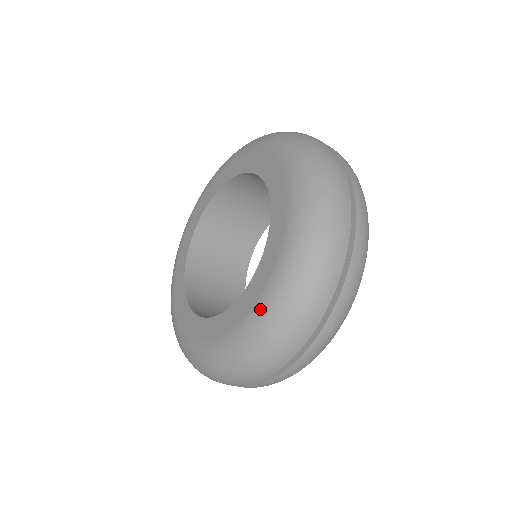
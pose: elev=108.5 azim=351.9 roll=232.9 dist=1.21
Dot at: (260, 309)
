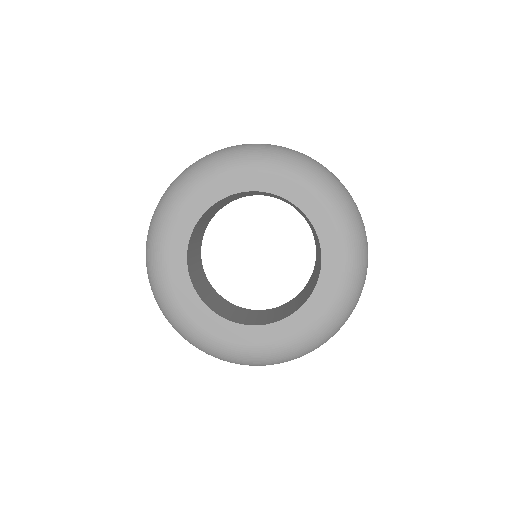
Dot at: (349, 256)
